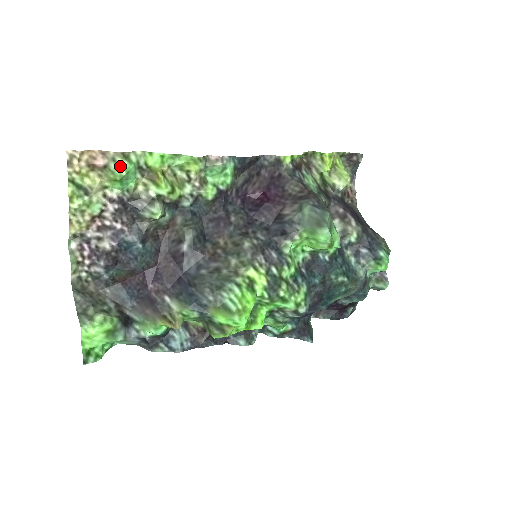
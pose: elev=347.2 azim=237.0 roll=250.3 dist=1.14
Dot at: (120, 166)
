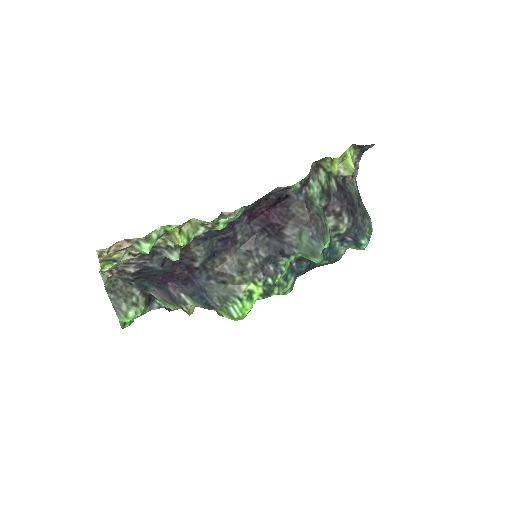
Dot at: (144, 247)
